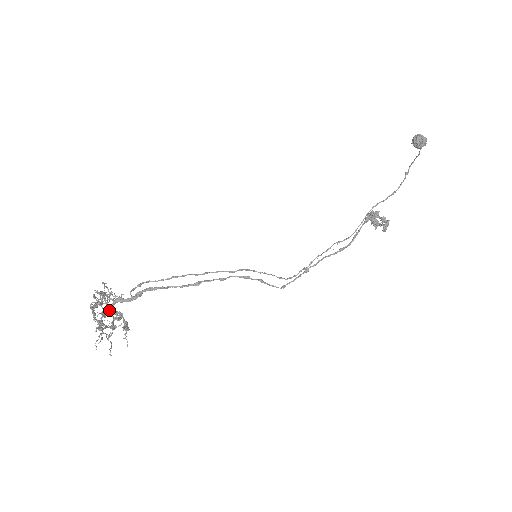
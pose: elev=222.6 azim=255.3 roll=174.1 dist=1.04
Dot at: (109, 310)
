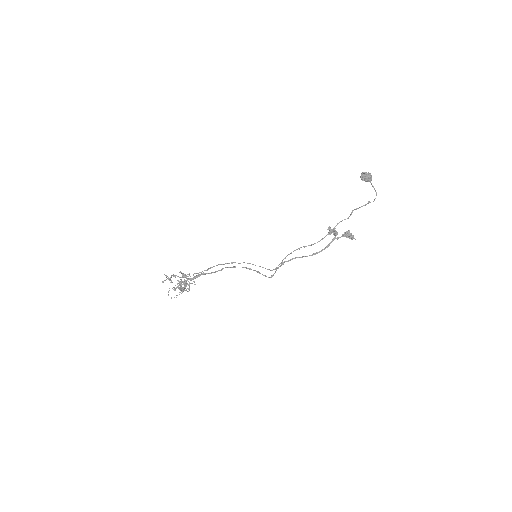
Dot at: (182, 281)
